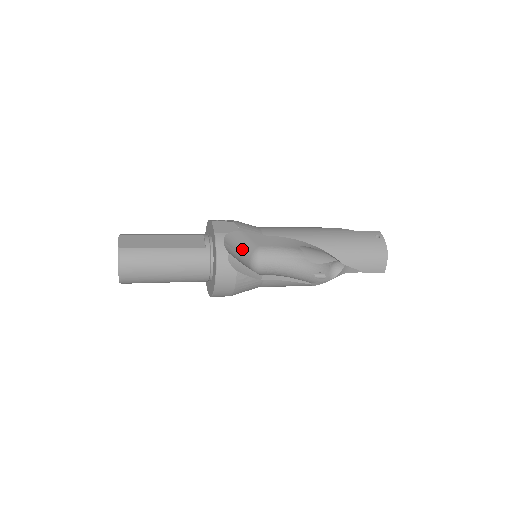
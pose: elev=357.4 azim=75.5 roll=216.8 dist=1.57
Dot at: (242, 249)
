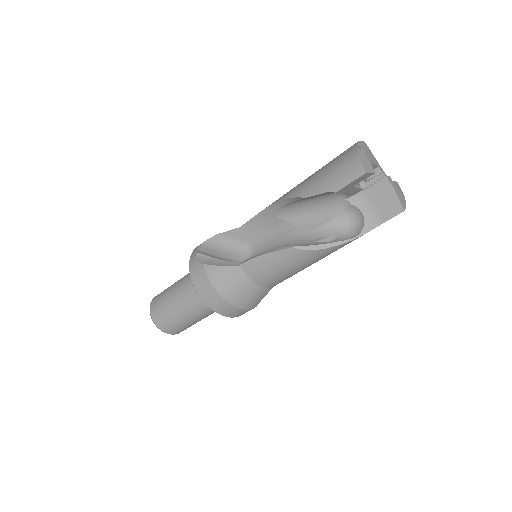
Dot at: (230, 251)
